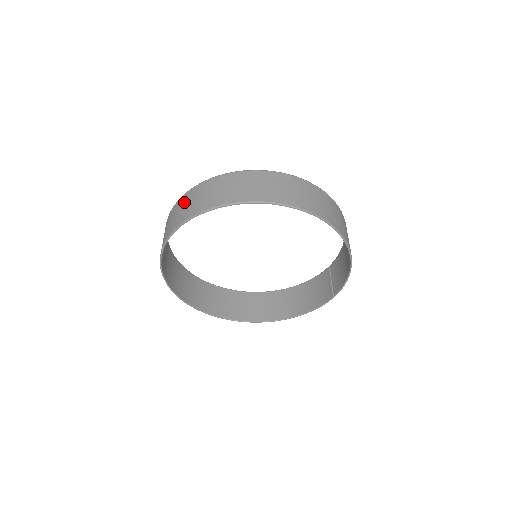
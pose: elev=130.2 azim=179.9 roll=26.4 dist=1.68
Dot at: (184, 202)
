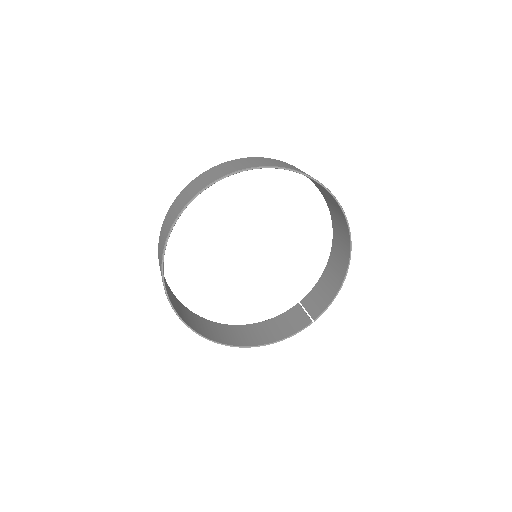
Dot at: (222, 167)
